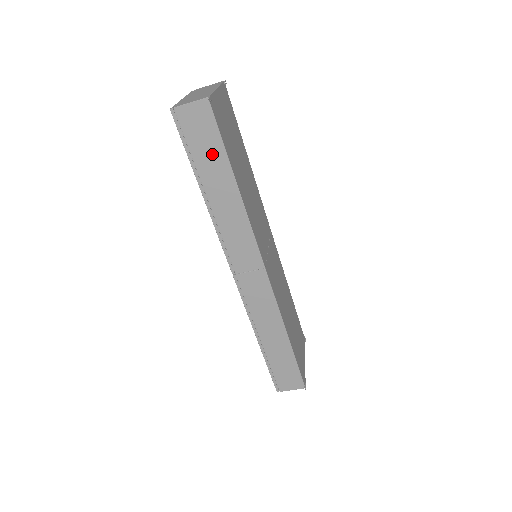
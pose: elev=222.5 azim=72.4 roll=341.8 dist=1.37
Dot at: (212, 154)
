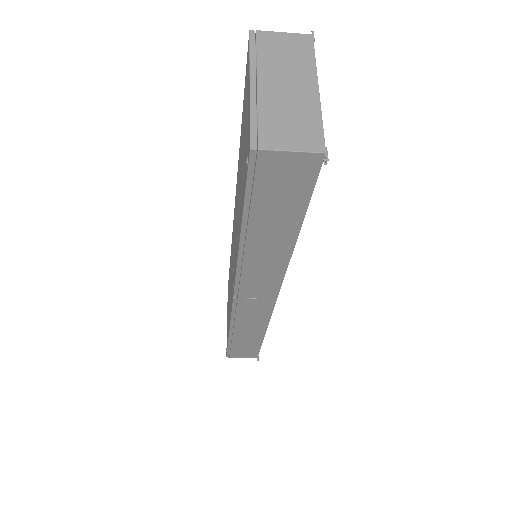
Dot at: (284, 209)
